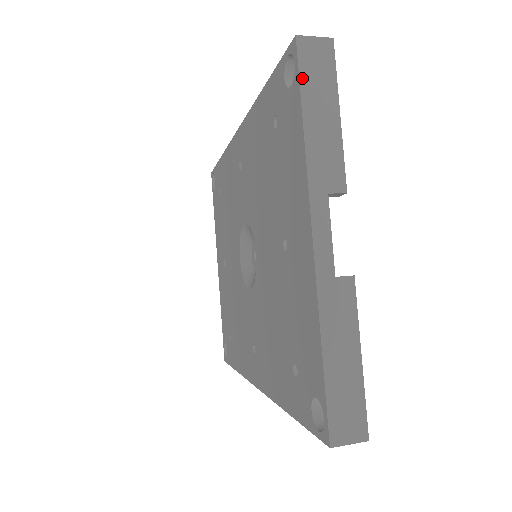
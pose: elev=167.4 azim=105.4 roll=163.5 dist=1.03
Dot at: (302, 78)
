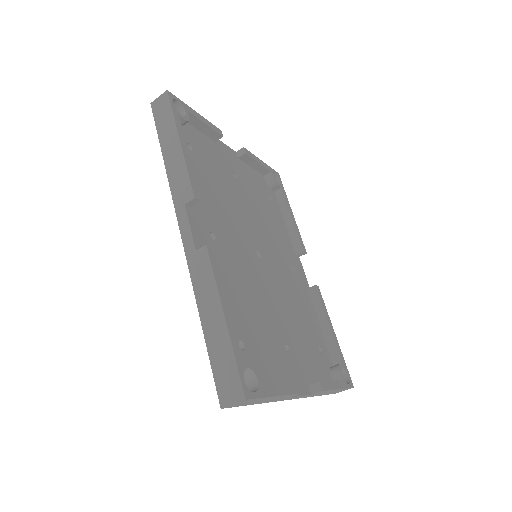
Dot at: occluded
